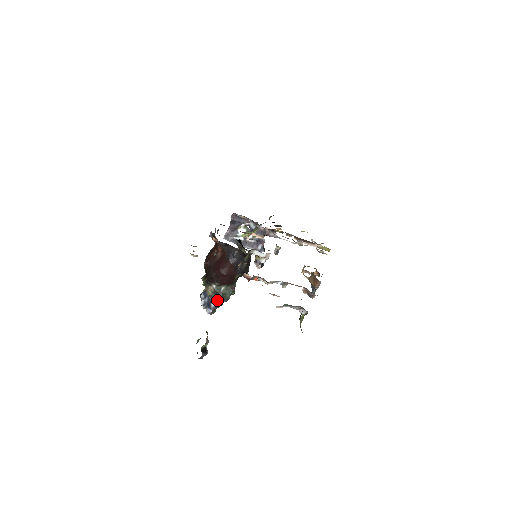
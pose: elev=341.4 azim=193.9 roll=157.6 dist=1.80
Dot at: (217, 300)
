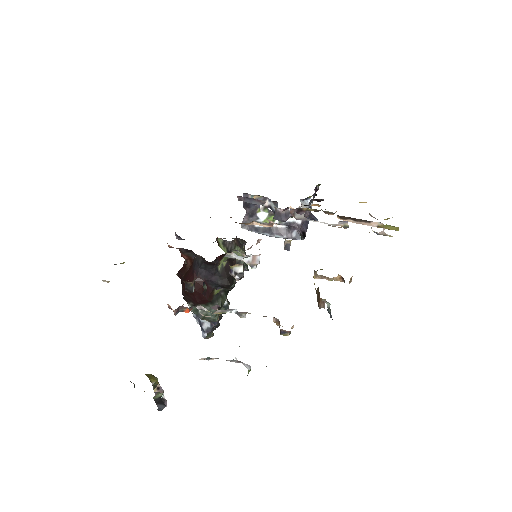
Dot at: (207, 321)
